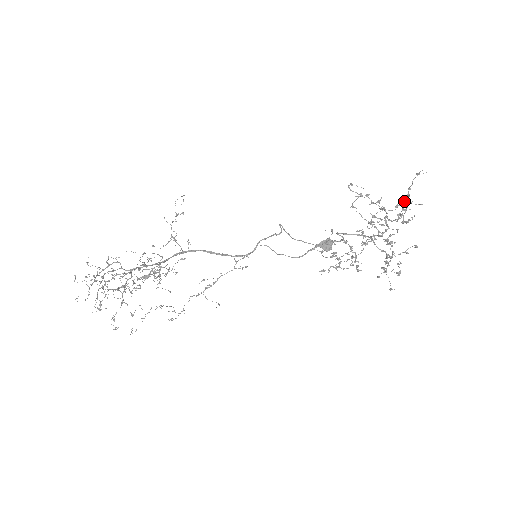
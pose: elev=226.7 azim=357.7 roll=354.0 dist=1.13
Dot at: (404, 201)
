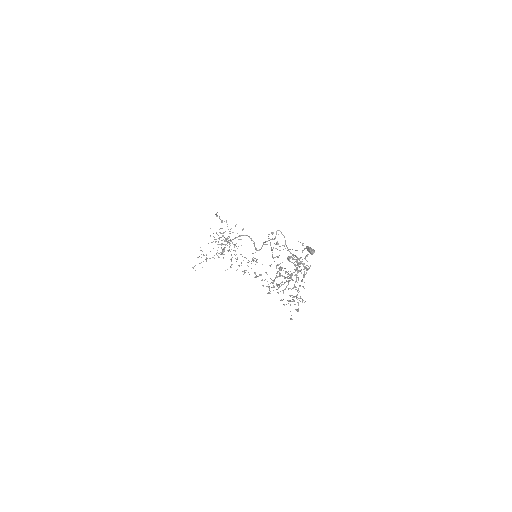
Dot at: (267, 274)
